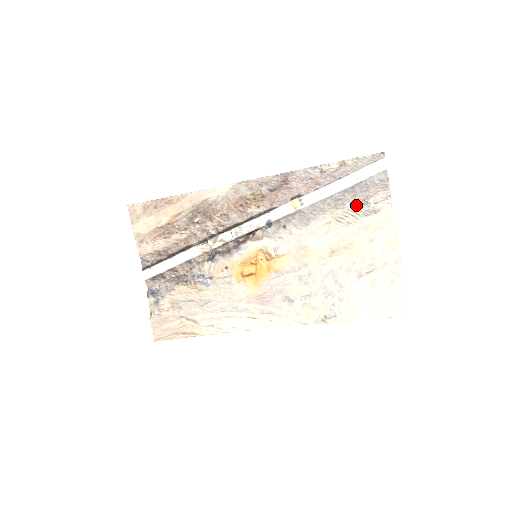
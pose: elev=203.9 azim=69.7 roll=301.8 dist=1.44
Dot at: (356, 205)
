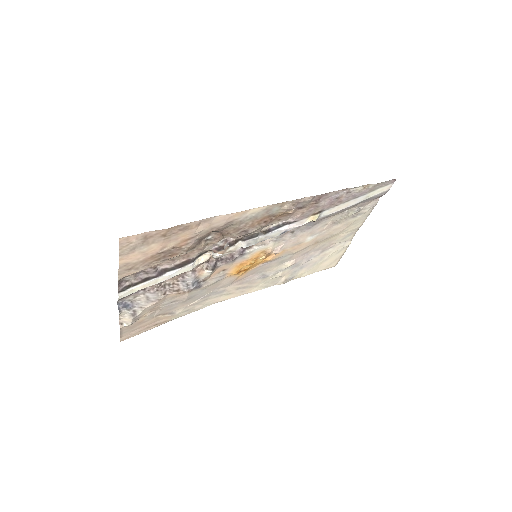
Dot at: (352, 211)
